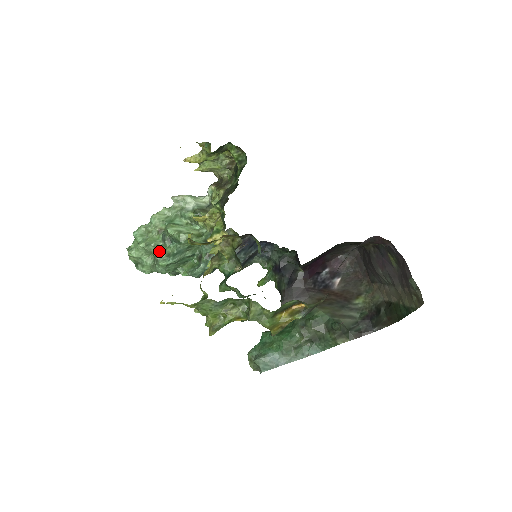
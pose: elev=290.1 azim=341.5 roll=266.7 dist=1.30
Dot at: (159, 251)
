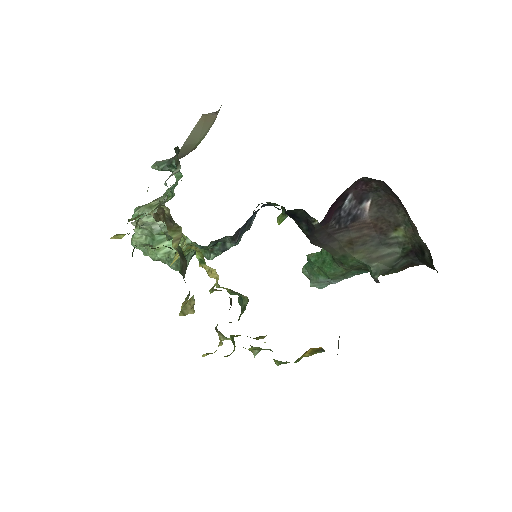
Dot at: (166, 262)
